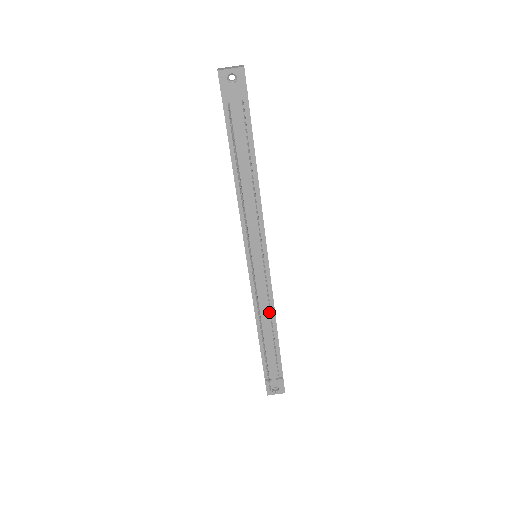
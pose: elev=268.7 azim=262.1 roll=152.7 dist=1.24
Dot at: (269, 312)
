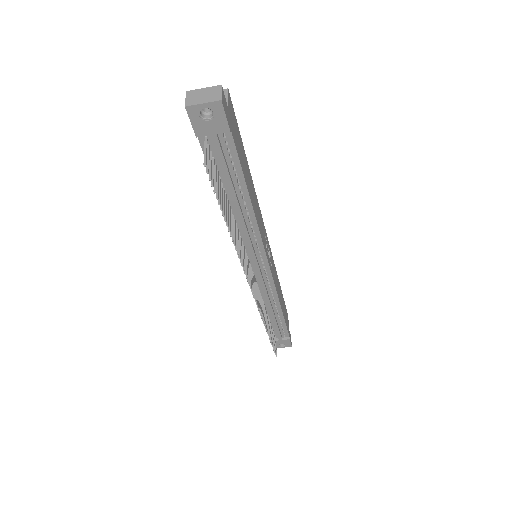
Dot at: (273, 300)
